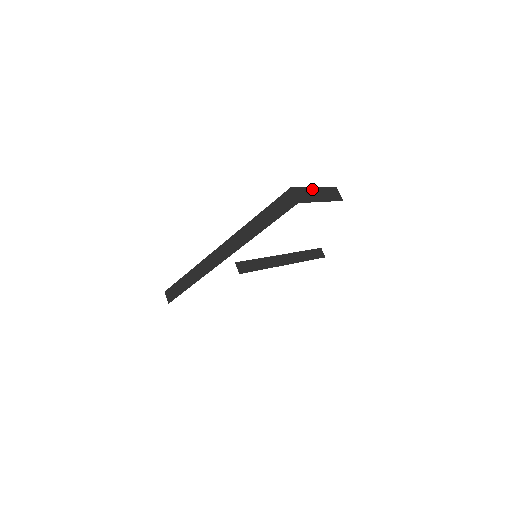
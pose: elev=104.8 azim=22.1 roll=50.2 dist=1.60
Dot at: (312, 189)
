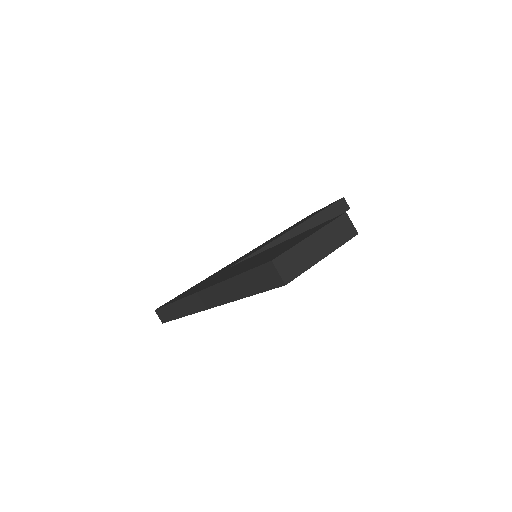
Dot at: (307, 242)
